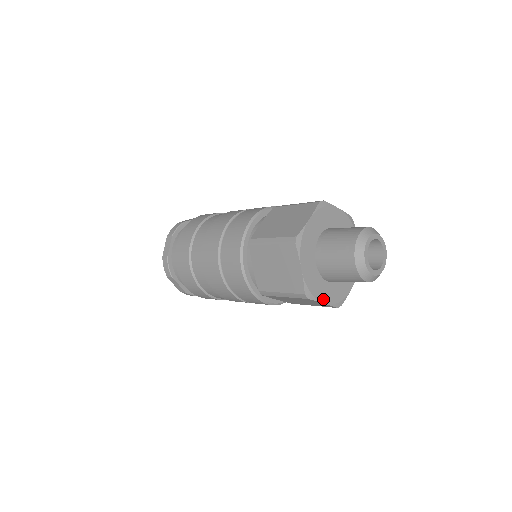
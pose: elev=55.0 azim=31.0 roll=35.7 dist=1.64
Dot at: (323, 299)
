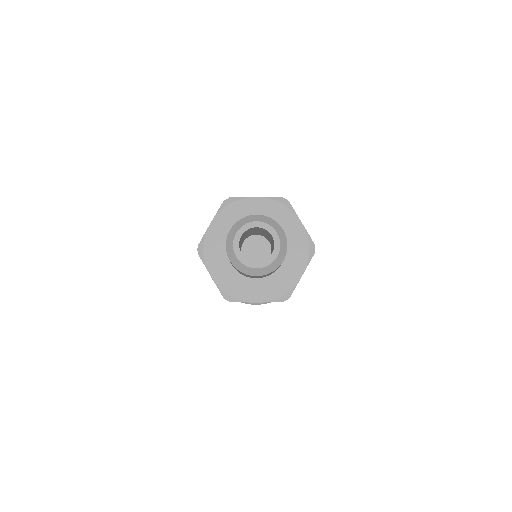
Dot at: (253, 298)
